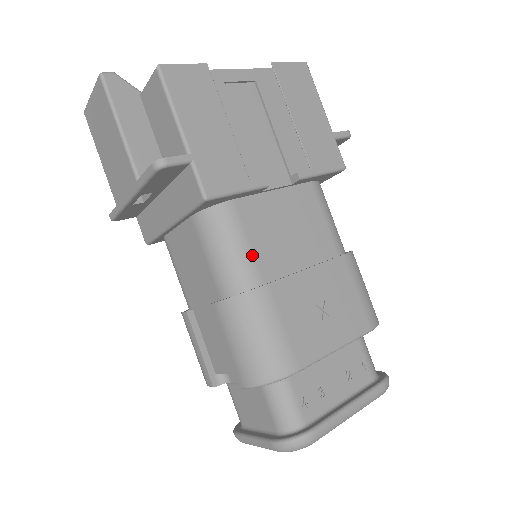
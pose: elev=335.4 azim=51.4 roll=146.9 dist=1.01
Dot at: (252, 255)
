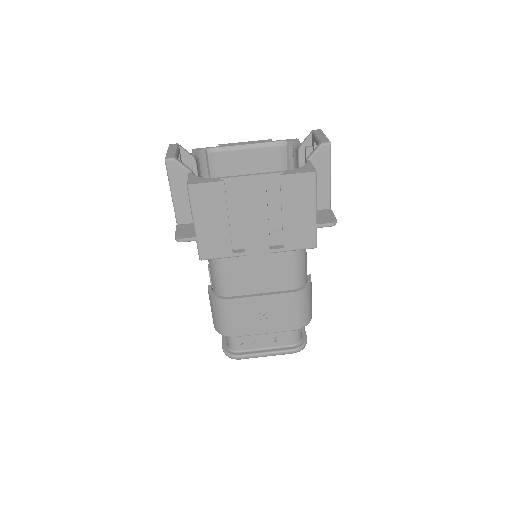
Dot at: (228, 281)
